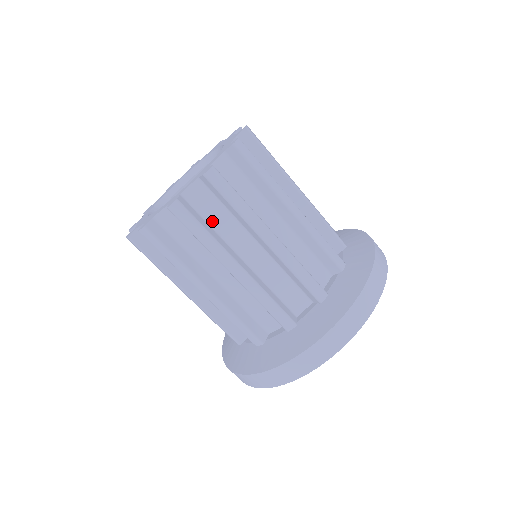
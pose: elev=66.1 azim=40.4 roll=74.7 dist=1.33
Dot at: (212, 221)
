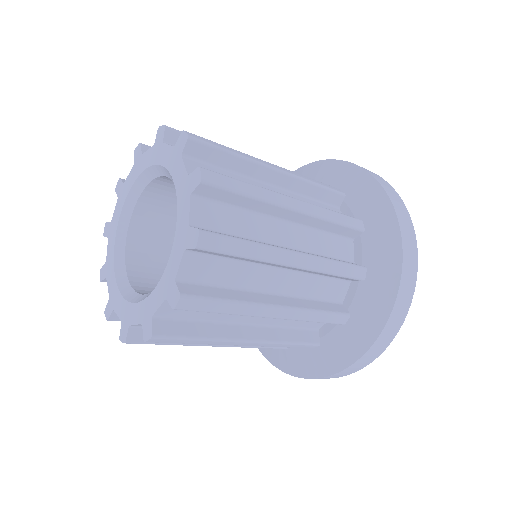
Dot at: occluded
